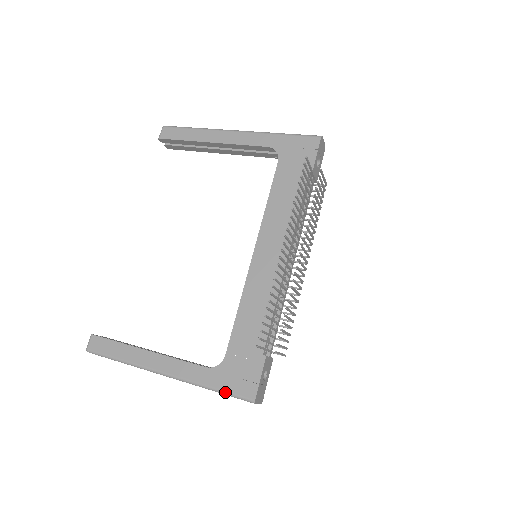
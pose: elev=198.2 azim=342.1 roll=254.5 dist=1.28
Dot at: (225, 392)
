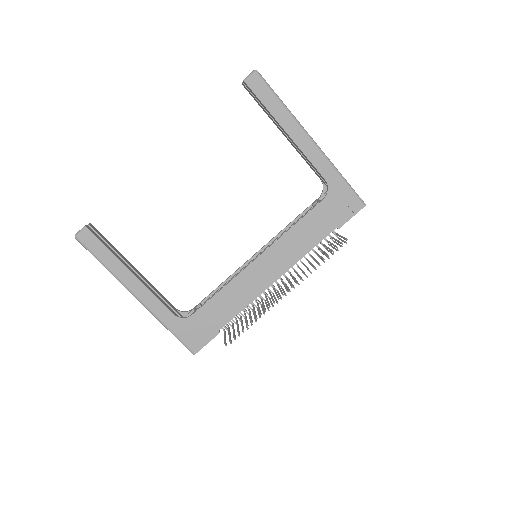
Dot at: (178, 338)
